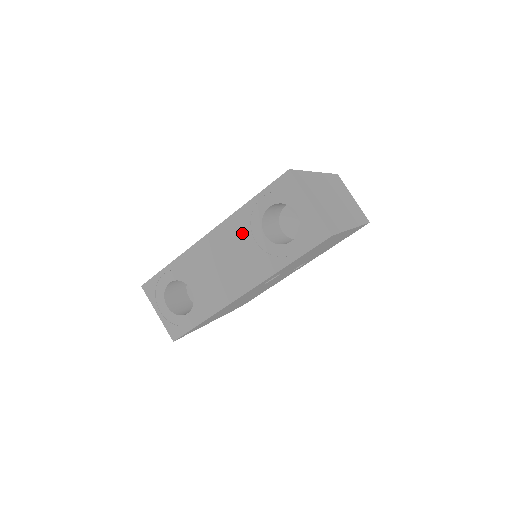
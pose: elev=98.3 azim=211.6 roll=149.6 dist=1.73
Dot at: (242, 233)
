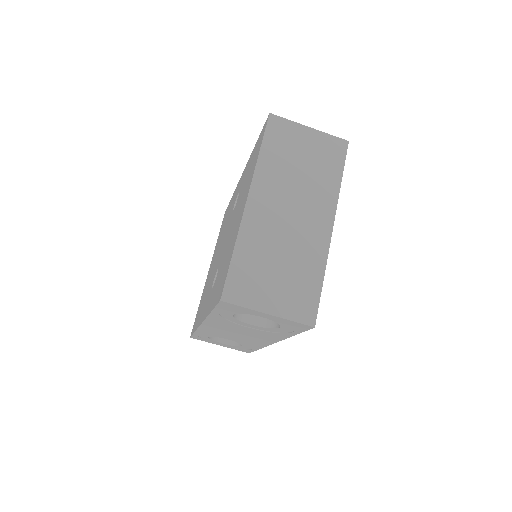
Dot at: (229, 324)
